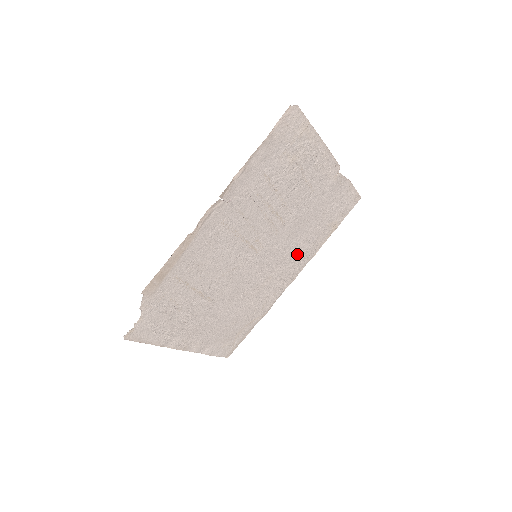
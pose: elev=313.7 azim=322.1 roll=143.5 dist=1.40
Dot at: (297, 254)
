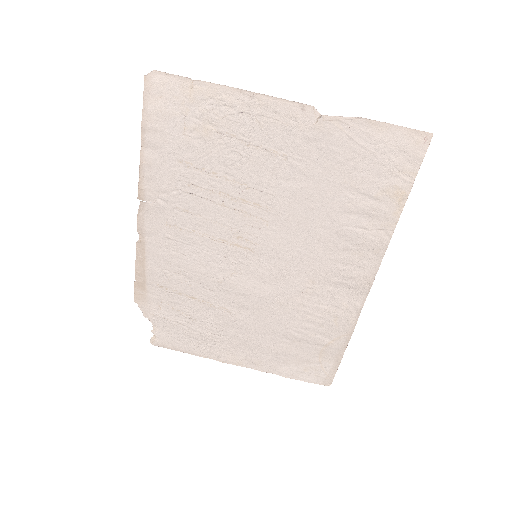
Dot at: (341, 246)
